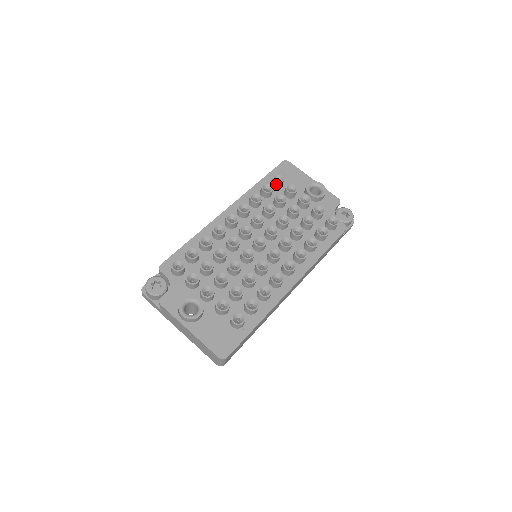
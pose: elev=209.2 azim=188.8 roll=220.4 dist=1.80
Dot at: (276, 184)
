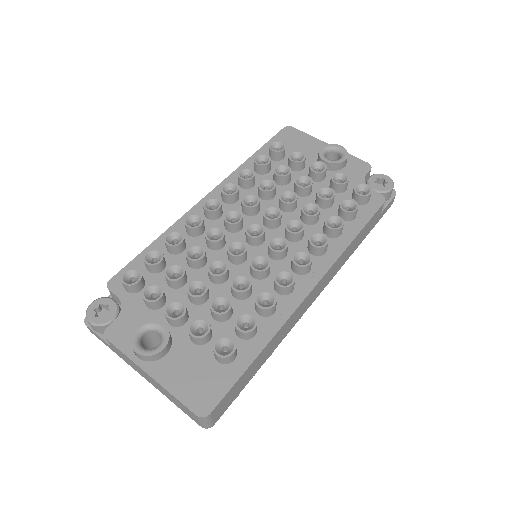
Dot at: (275, 154)
